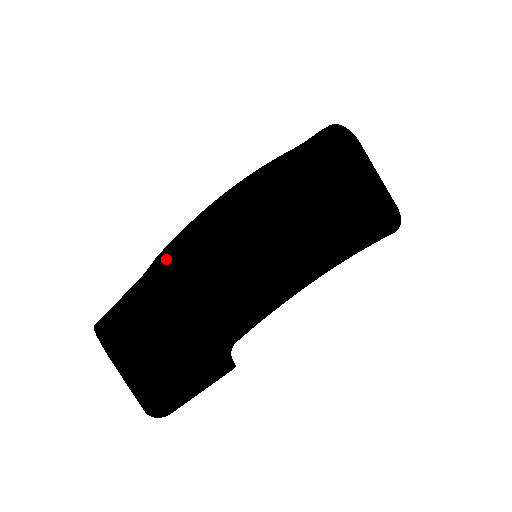
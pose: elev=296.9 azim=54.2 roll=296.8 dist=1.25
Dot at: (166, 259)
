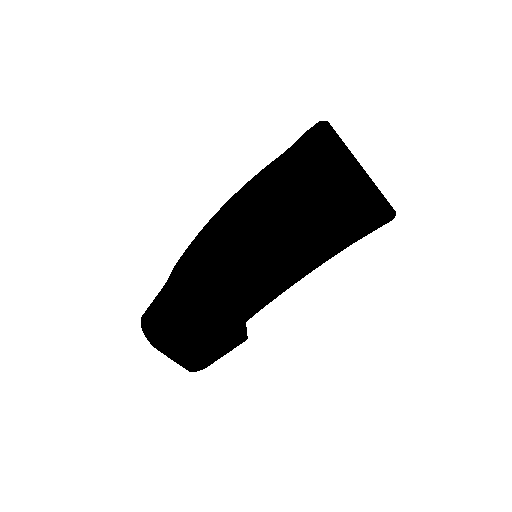
Dot at: (178, 285)
